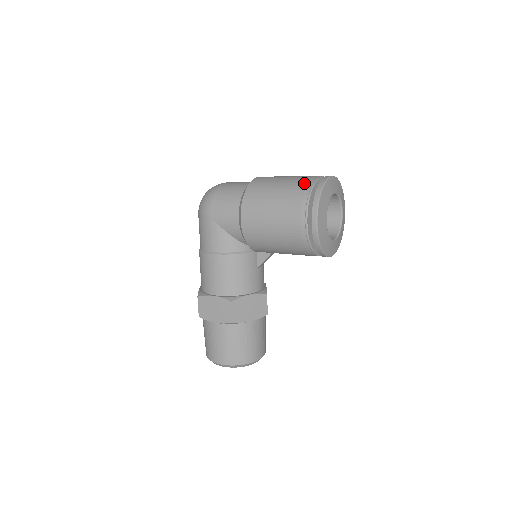
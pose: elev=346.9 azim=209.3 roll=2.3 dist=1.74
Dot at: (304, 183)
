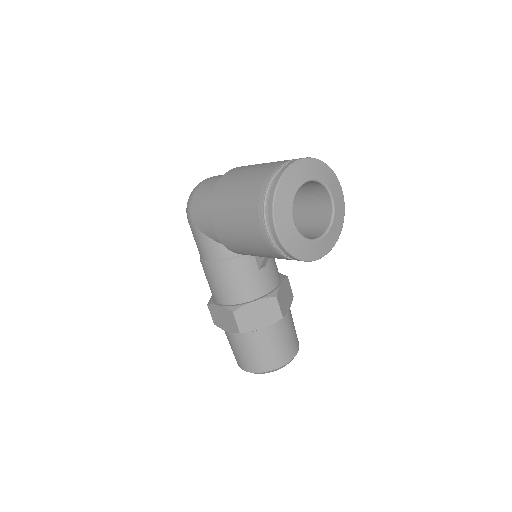
Dot at: (262, 178)
